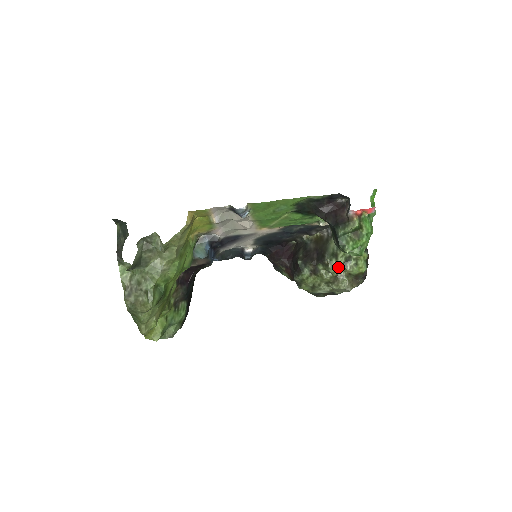
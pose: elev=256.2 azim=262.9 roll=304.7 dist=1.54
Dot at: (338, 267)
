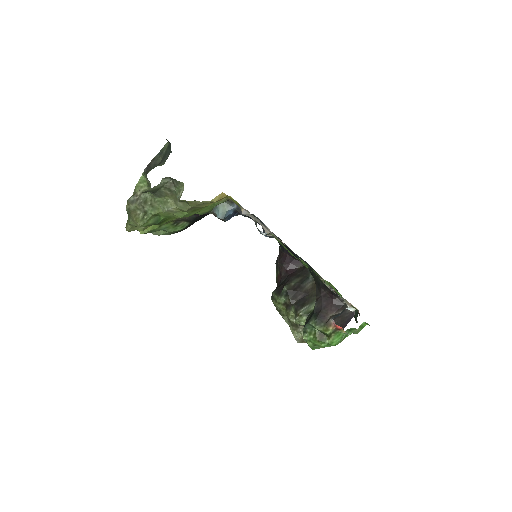
Dot at: (303, 324)
